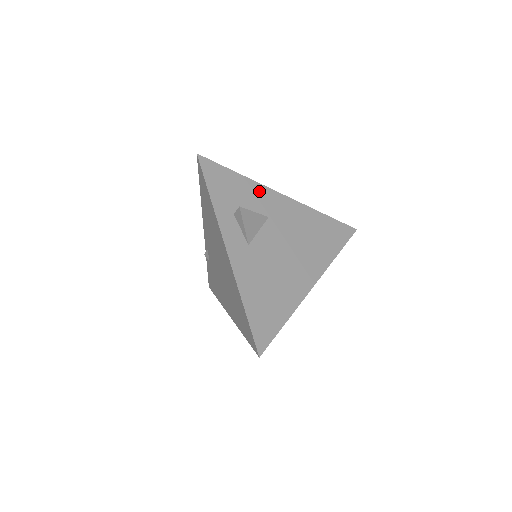
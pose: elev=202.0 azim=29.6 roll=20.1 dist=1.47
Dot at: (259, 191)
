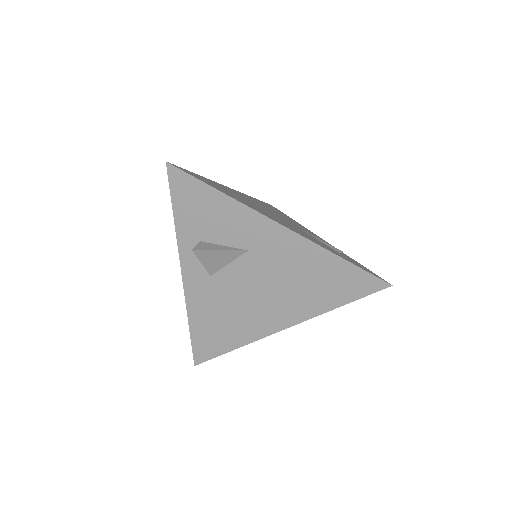
Dot at: (245, 217)
